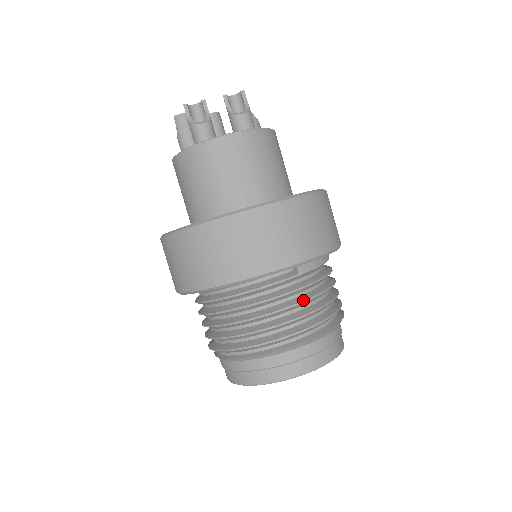
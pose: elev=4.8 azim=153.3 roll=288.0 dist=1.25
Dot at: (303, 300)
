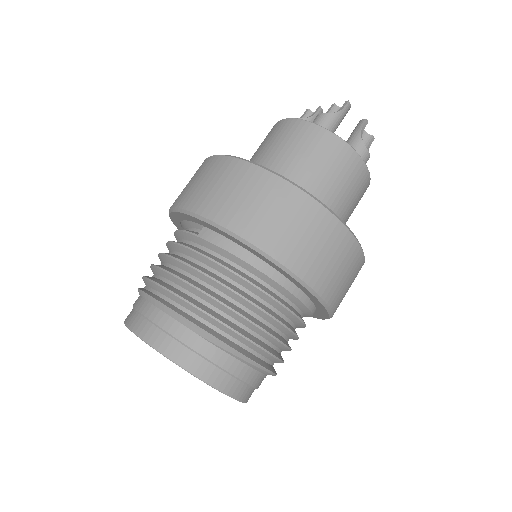
Dot at: (179, 258)
